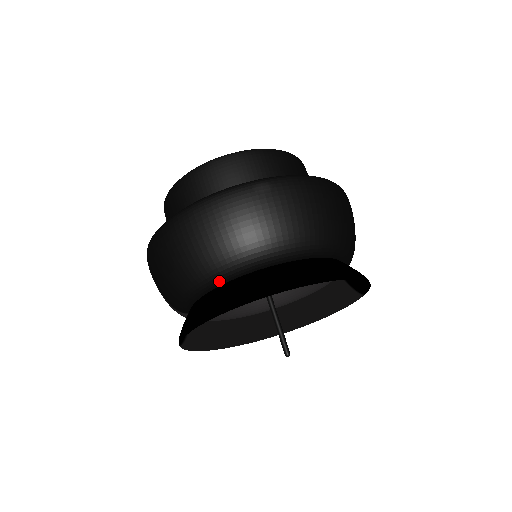
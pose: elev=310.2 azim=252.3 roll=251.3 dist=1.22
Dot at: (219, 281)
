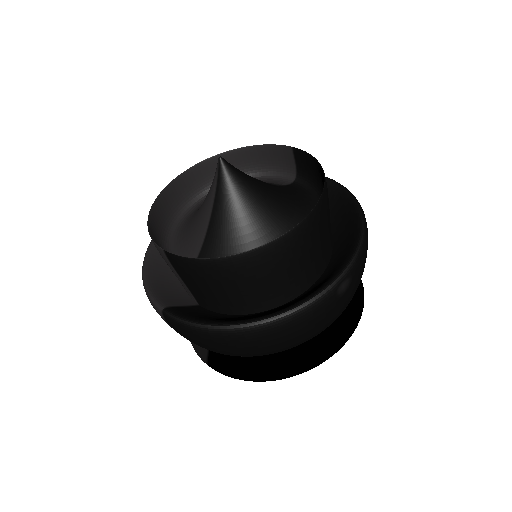
Dot at: occluded
